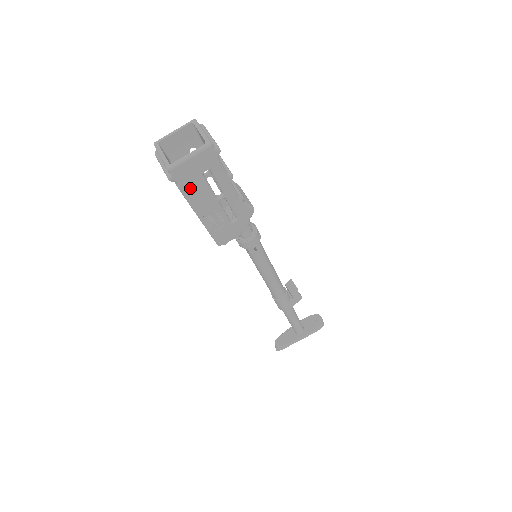
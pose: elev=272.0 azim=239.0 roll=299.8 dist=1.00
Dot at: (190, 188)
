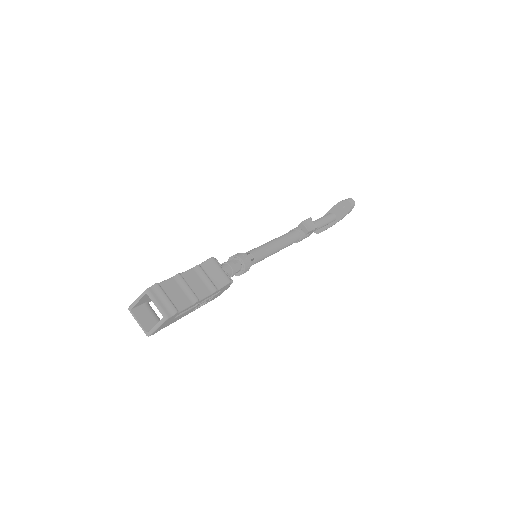
Dot at: (170, 323)
